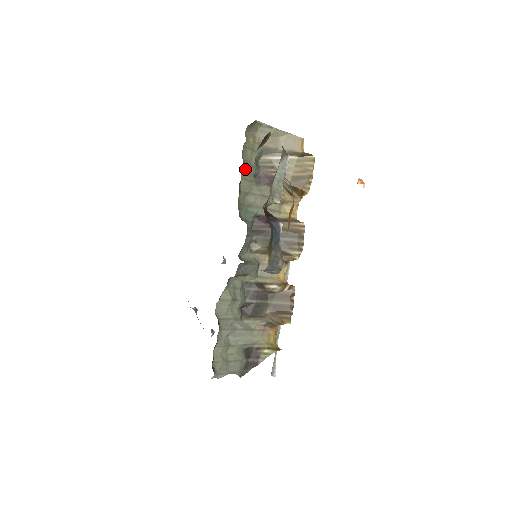
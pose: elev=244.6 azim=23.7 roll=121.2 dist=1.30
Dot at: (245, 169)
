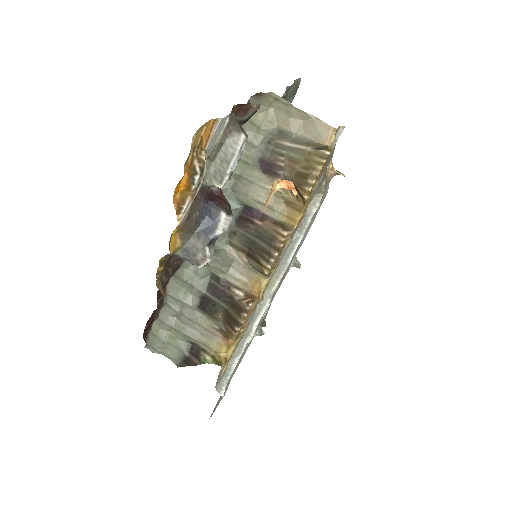
Dot at: occluded
